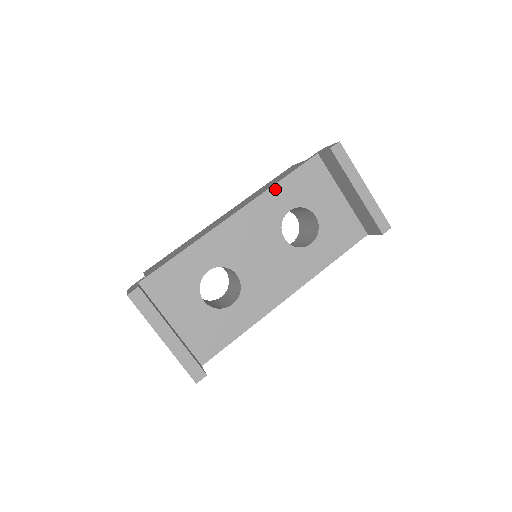
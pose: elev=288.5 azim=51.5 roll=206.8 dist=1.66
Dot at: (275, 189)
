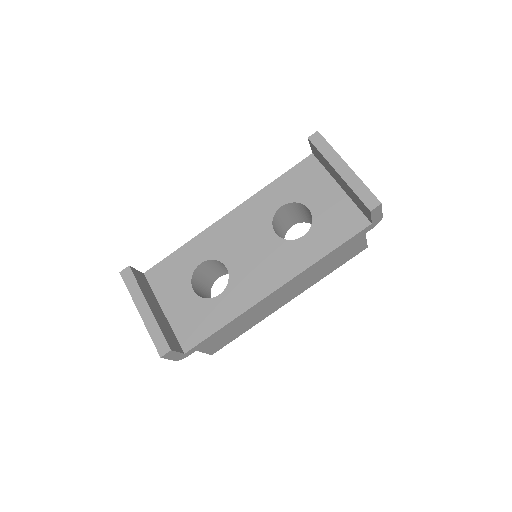
Dot at: (268, 189)
